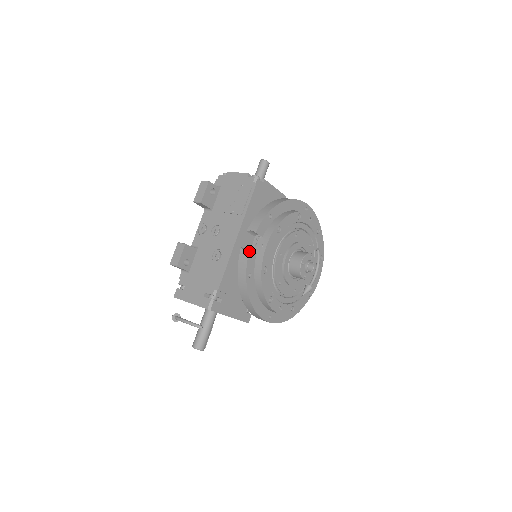
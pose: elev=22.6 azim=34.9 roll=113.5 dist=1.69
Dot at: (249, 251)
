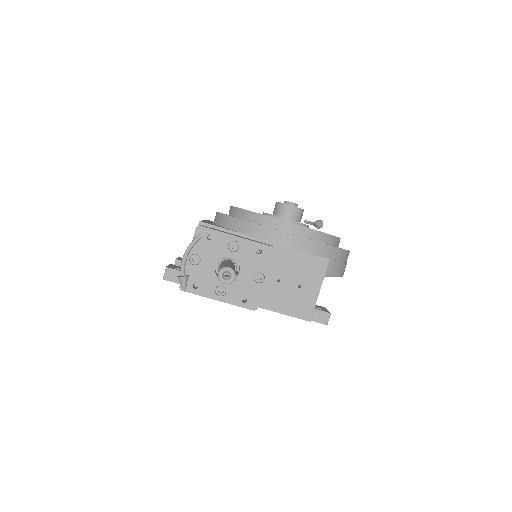
Dot at: occluded
